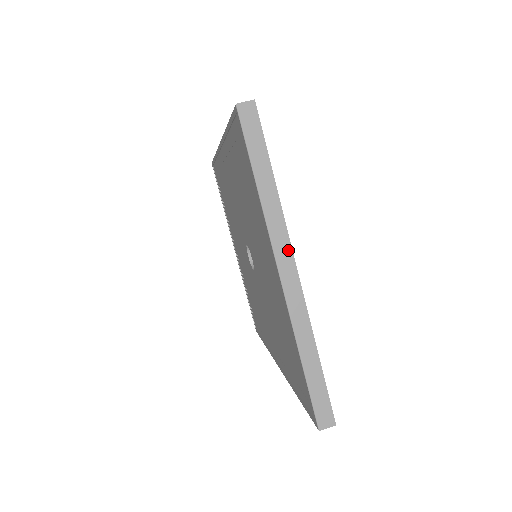
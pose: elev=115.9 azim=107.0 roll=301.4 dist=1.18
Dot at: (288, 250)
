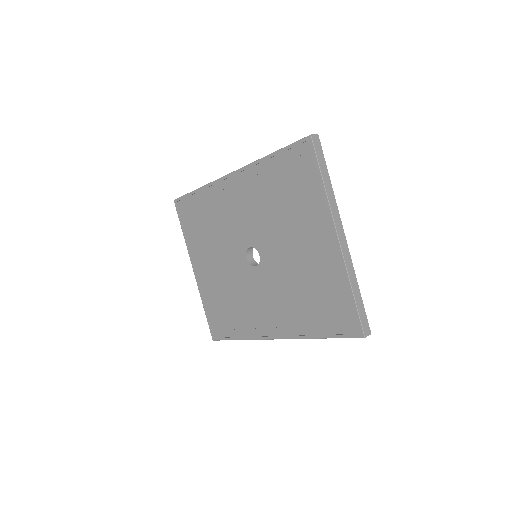
Dot at: (340, 223)
